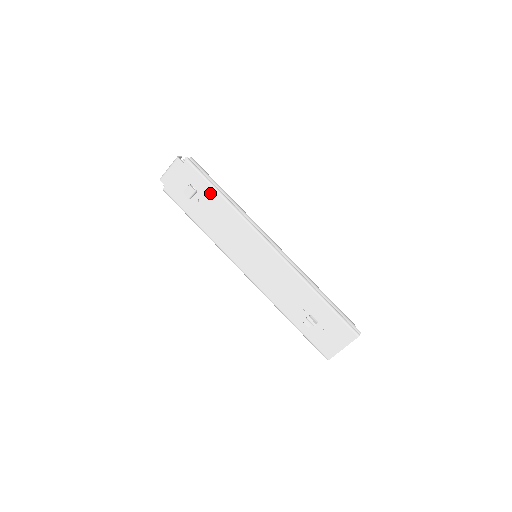
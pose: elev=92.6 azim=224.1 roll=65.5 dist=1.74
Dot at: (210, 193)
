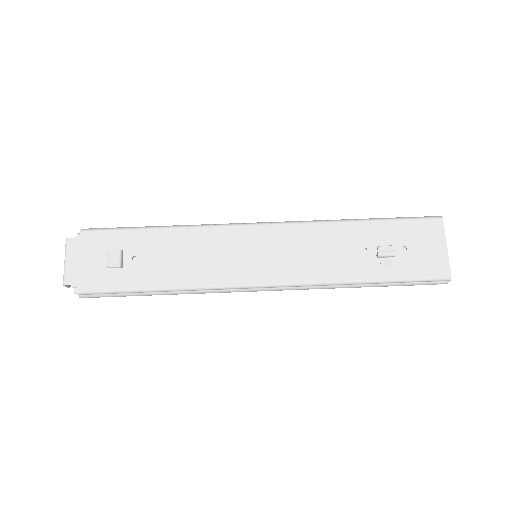
Dot at: (140, 238)
